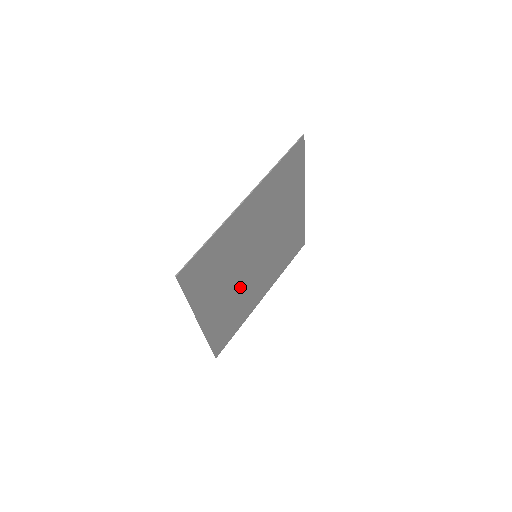
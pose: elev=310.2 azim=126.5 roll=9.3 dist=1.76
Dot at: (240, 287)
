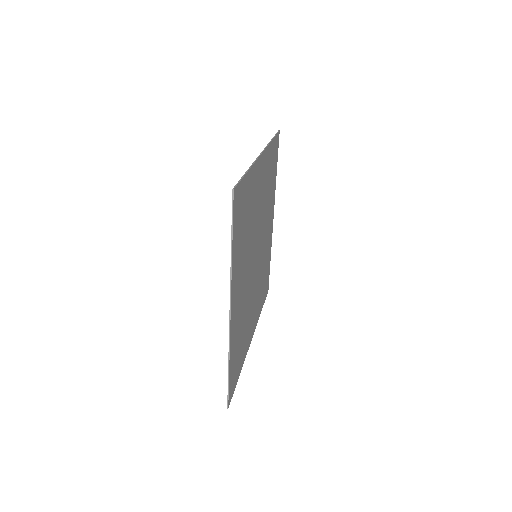
Dot at: (247, 292)
